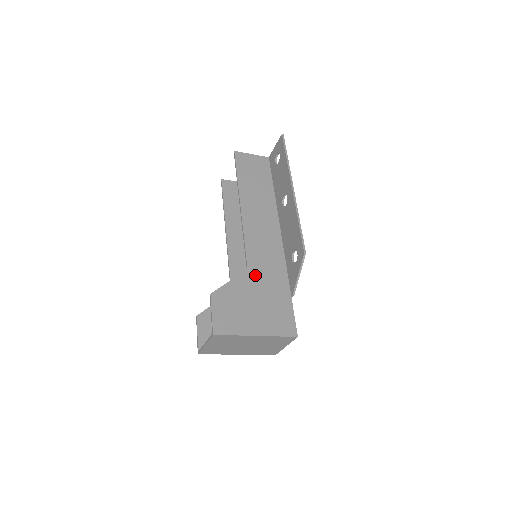
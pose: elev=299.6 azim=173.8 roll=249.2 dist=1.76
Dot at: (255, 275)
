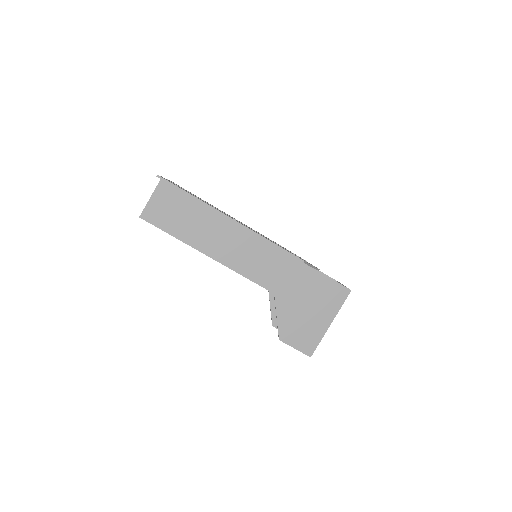
Dot at: (283, 291)
